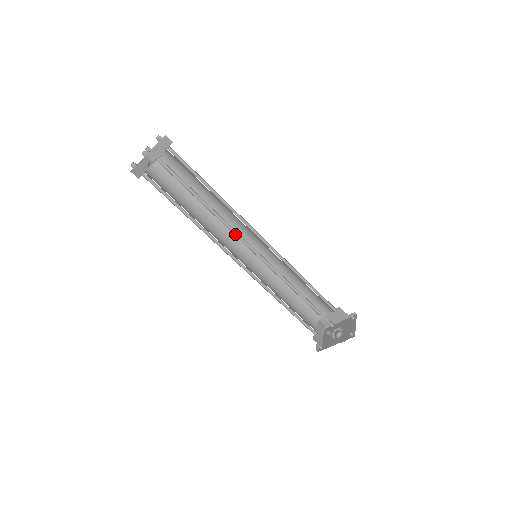
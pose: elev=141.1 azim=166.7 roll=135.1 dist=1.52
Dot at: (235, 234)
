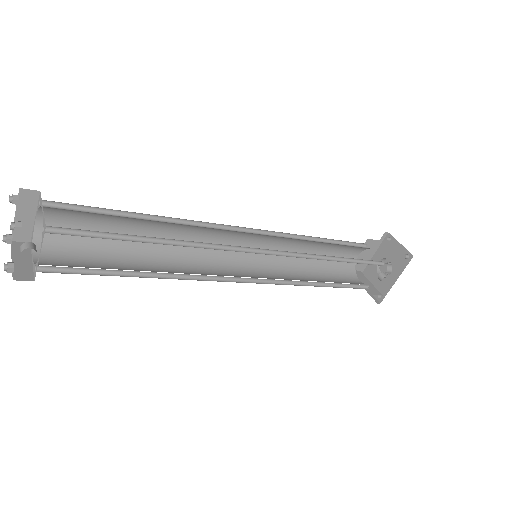
Dot at: (221, 249)
